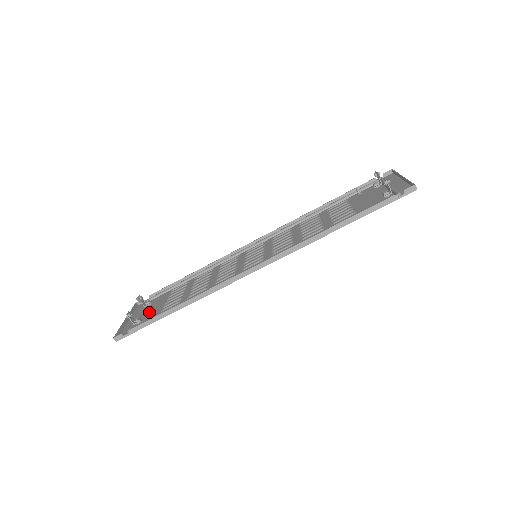
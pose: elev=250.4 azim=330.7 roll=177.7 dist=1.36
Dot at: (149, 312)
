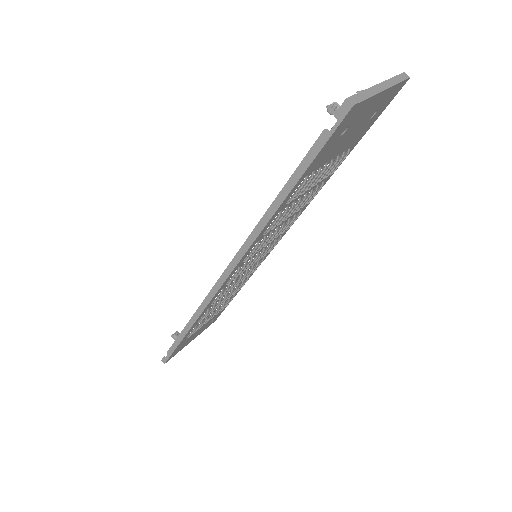
Dot at: occluded
